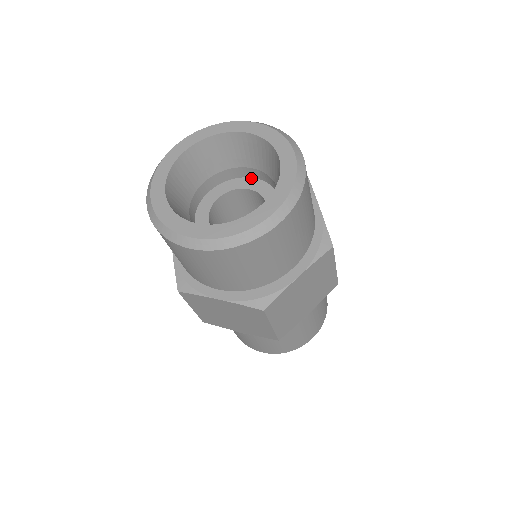
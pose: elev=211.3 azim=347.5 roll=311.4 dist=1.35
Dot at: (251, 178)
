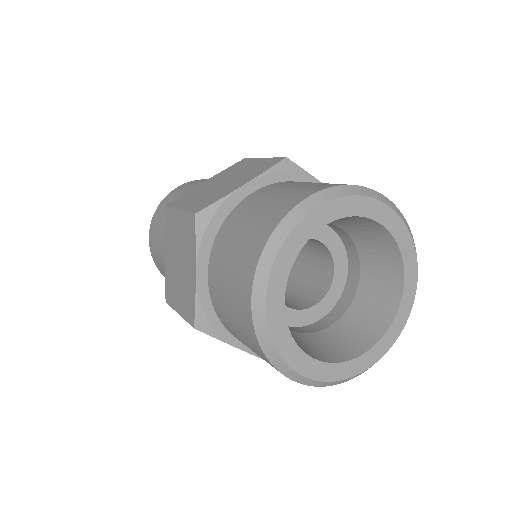
Dot at: (330, 228)
